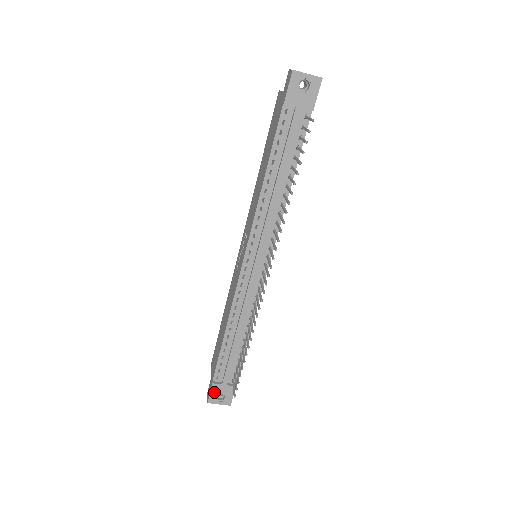
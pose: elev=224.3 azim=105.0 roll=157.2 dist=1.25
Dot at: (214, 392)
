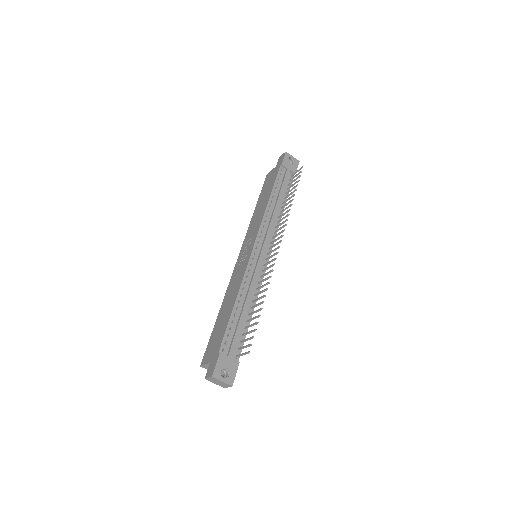
Dot at: (220, 364)
